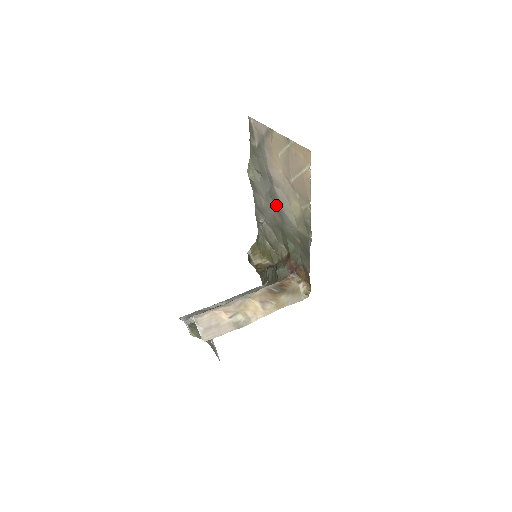
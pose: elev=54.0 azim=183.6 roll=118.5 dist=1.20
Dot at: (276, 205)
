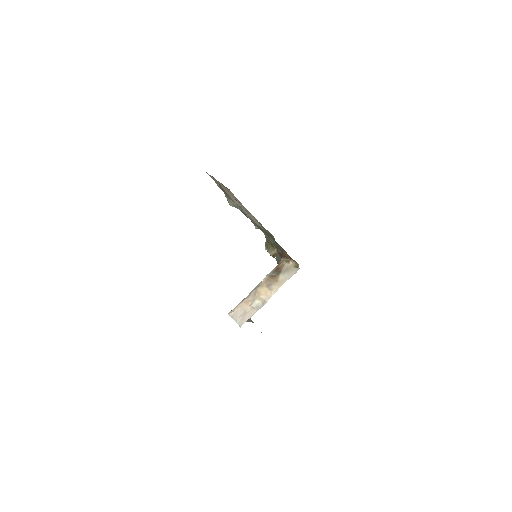
Dot at: occluded
